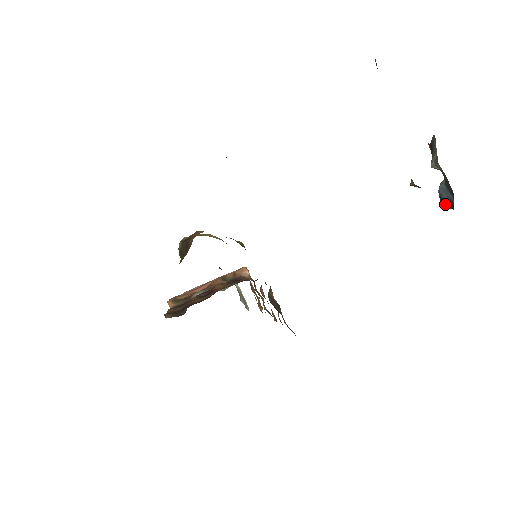
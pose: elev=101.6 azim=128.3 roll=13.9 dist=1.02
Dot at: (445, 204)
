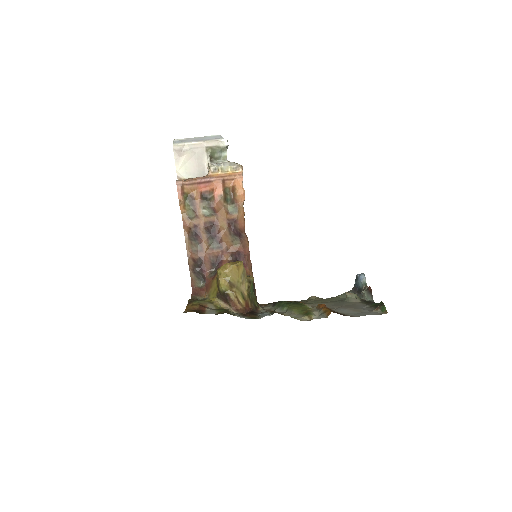
Dot at: (356, 280)
